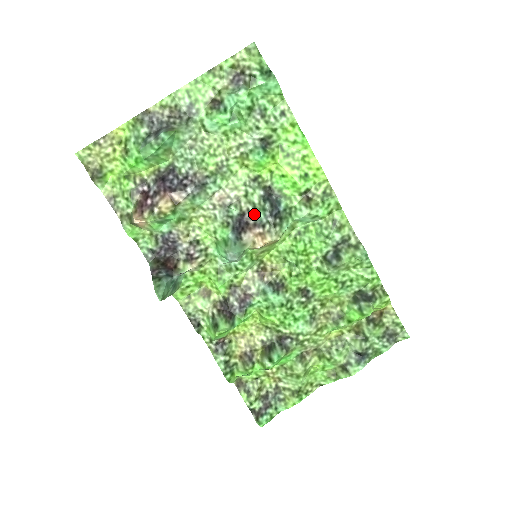
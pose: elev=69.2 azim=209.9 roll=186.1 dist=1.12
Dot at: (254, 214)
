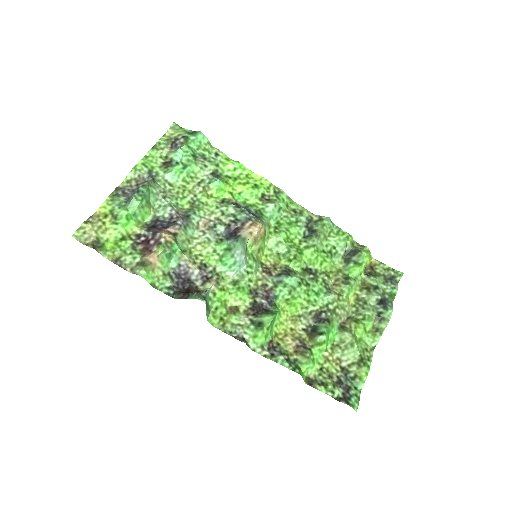
Dot at: (237, 220)
